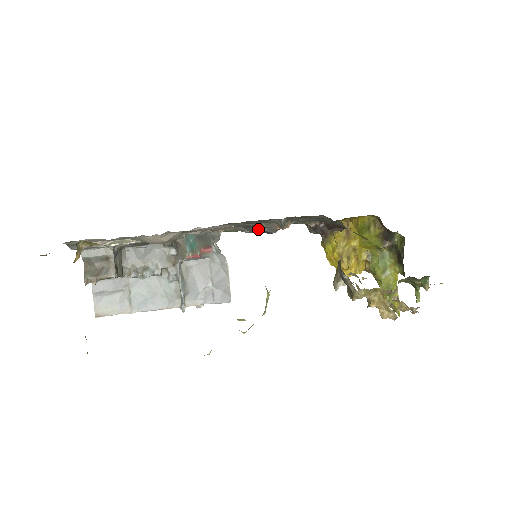
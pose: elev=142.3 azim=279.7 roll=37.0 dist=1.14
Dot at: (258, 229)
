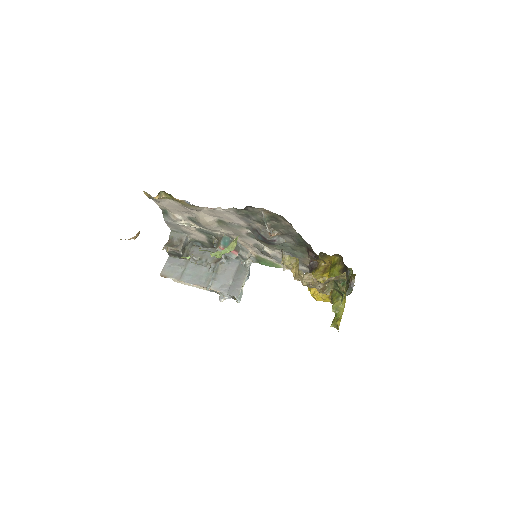
Dot at: (259, 233)
